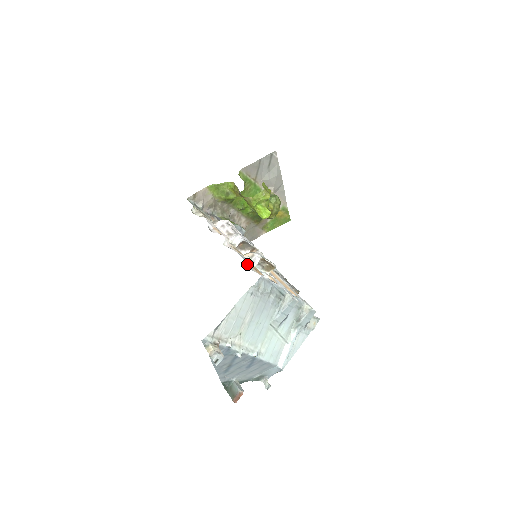
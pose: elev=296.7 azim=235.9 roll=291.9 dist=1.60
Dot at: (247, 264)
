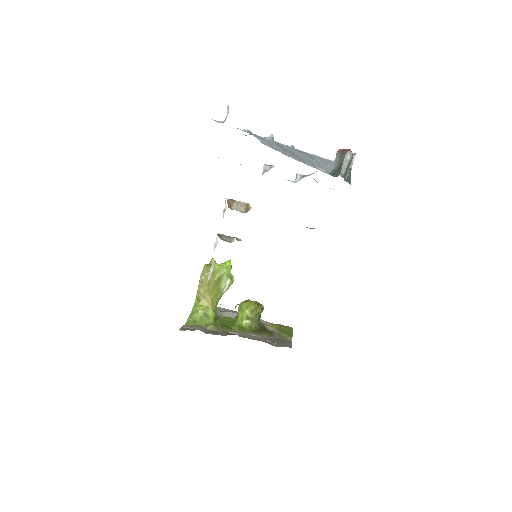
Dot at: occluded
